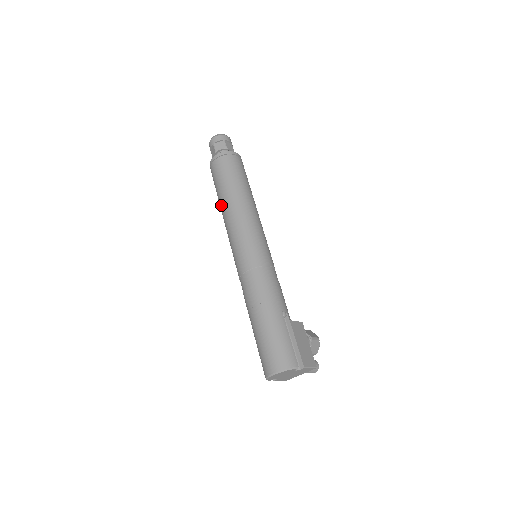
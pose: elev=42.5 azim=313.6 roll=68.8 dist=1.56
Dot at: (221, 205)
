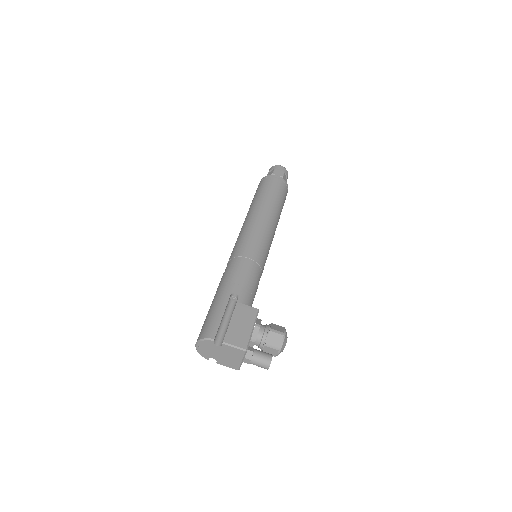
Dot at: occluded
